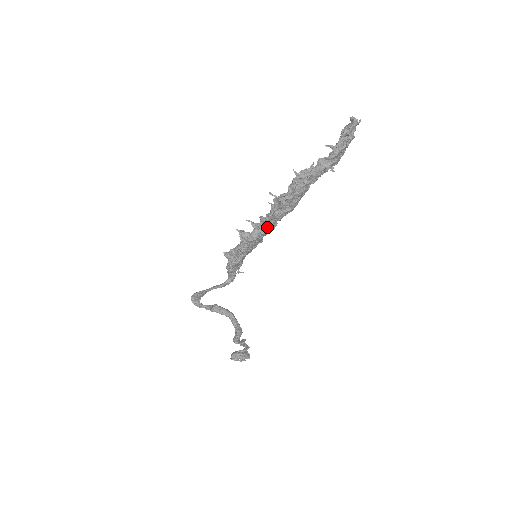
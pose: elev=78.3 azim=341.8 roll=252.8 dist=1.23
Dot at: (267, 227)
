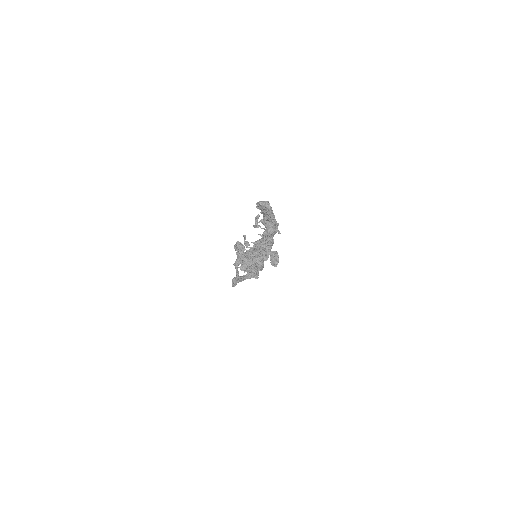
Dot at: occluded
